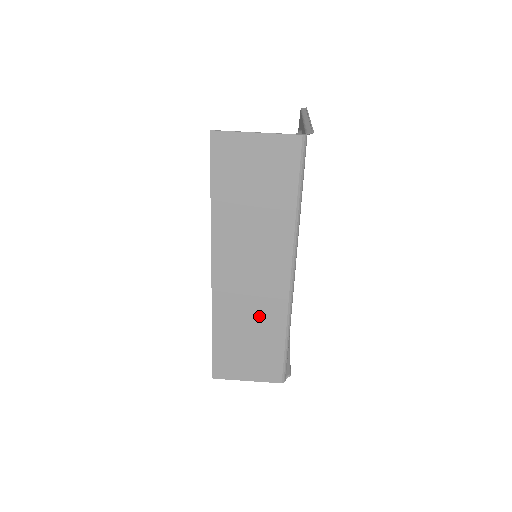
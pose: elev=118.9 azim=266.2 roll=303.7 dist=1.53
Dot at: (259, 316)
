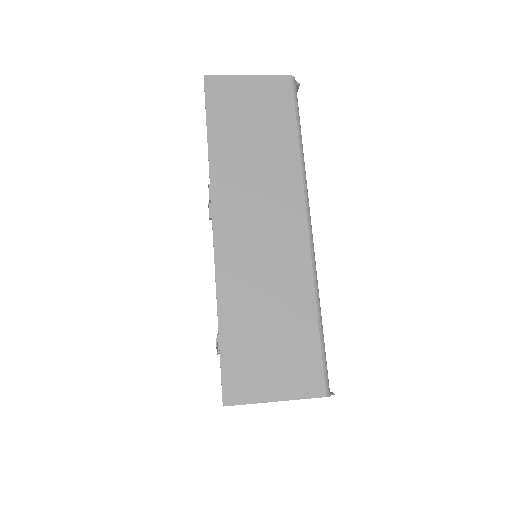
Dot at: (278, 283)
